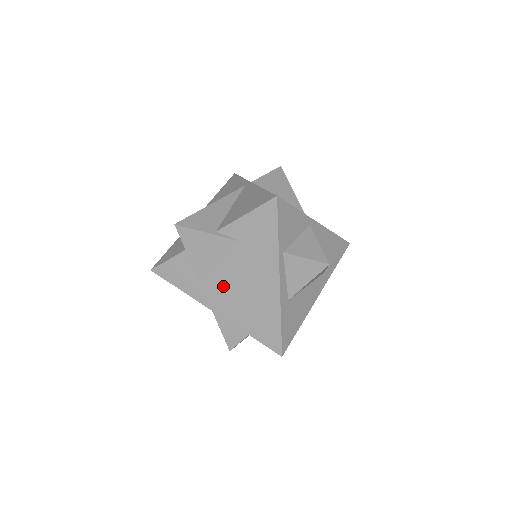
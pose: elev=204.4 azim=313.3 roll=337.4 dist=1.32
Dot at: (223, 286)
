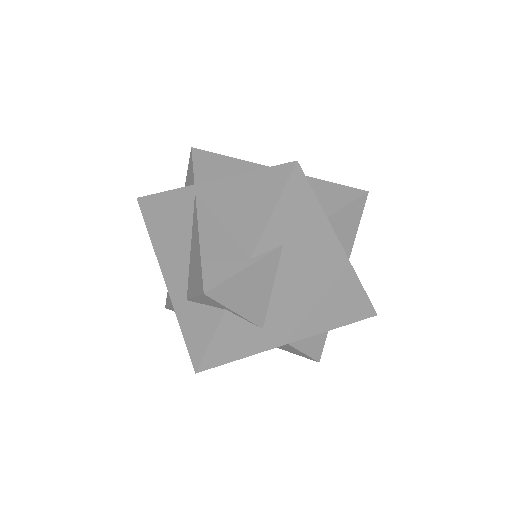
Dot at: (289, 308)
